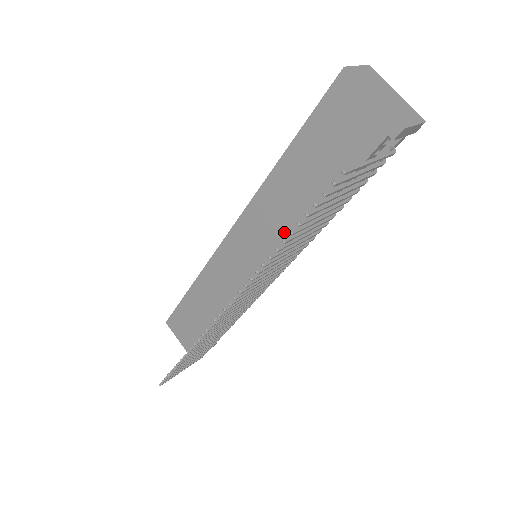
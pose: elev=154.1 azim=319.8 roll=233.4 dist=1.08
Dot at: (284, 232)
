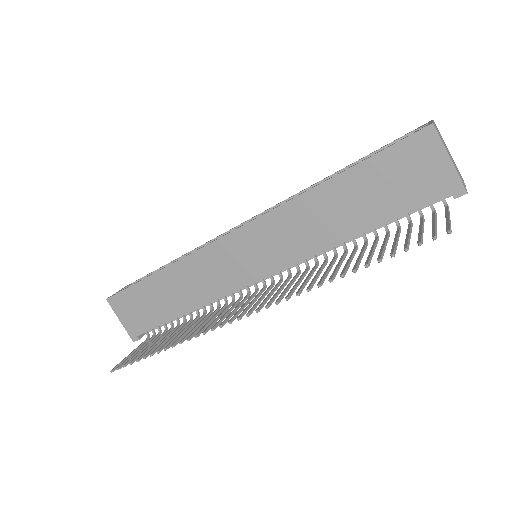
Dot at: (307, 245)
